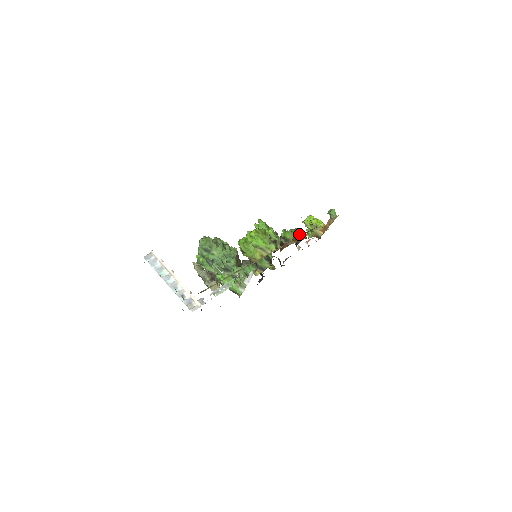
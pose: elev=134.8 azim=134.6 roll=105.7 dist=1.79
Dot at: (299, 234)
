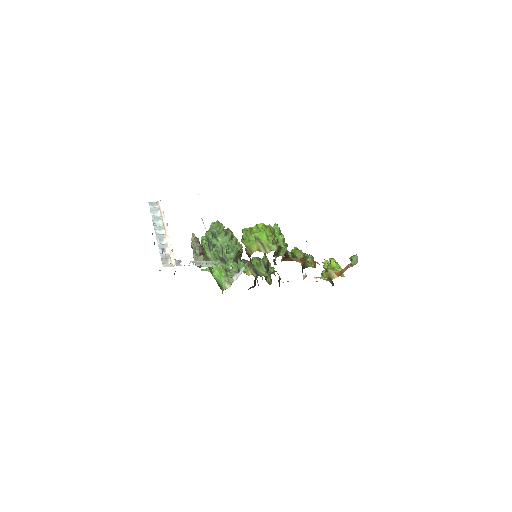
Dot at: (310, 260)
